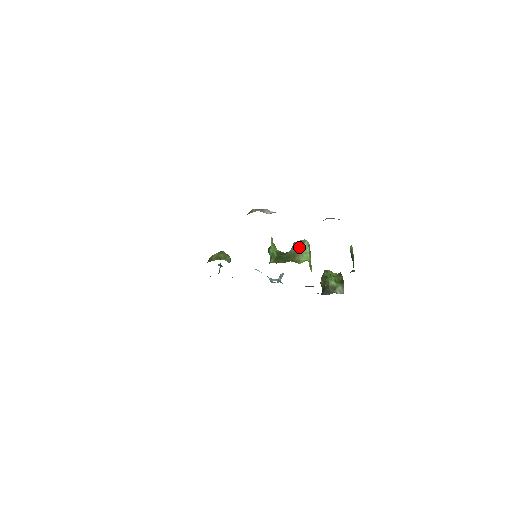
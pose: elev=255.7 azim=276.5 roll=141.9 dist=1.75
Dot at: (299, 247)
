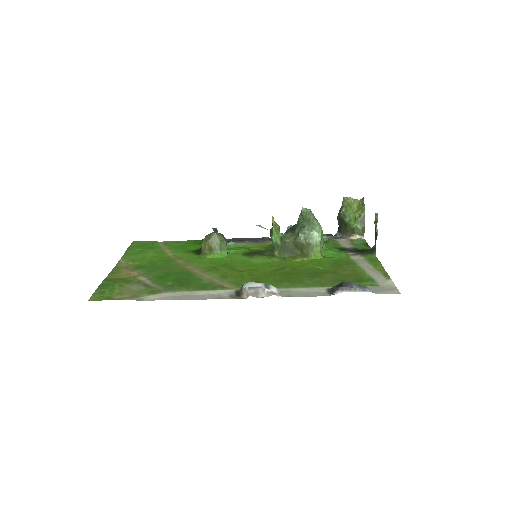
Dot at: (308, 238)
